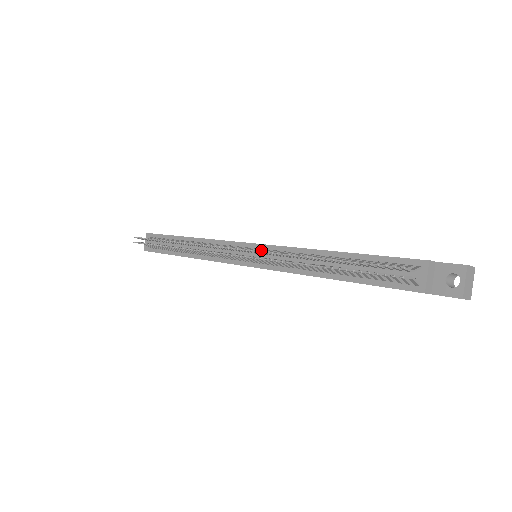
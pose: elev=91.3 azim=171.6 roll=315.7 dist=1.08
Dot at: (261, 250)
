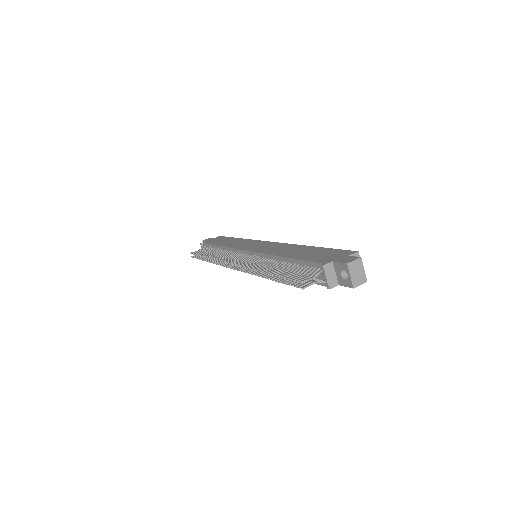
Dot at: (250, 258)
